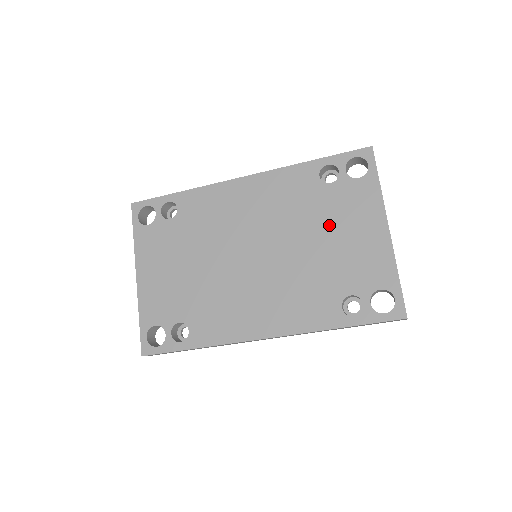
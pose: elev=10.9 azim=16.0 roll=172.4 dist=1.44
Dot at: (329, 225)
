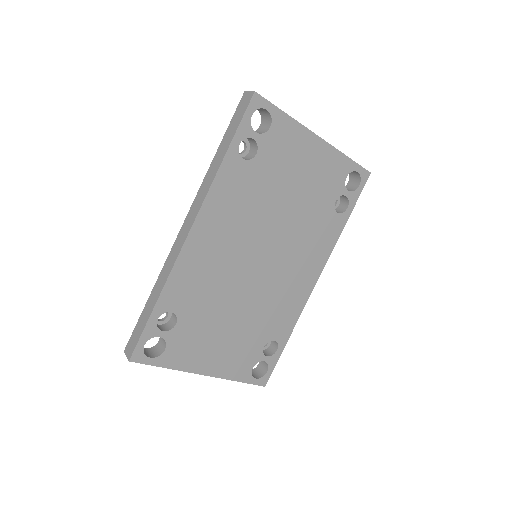
Dot at: (285, 181)
